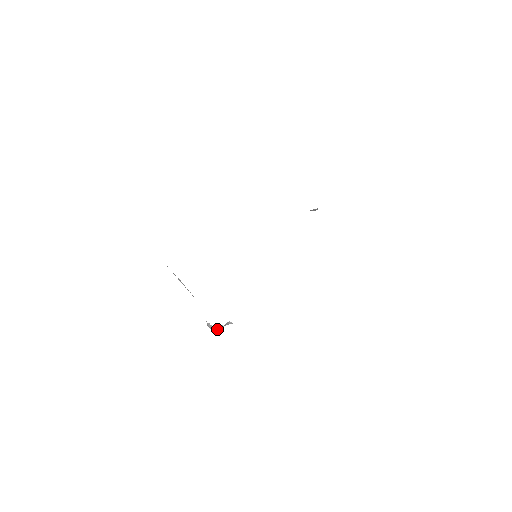
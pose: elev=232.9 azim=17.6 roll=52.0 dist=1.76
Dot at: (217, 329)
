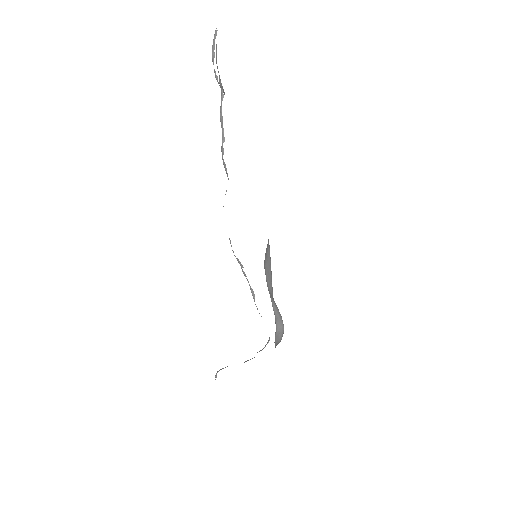
Dot at: occluded
